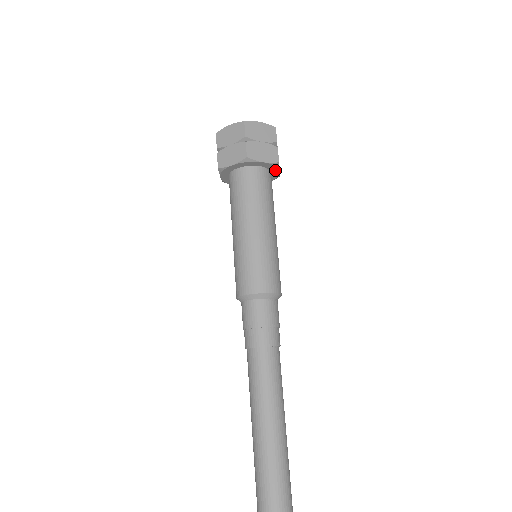
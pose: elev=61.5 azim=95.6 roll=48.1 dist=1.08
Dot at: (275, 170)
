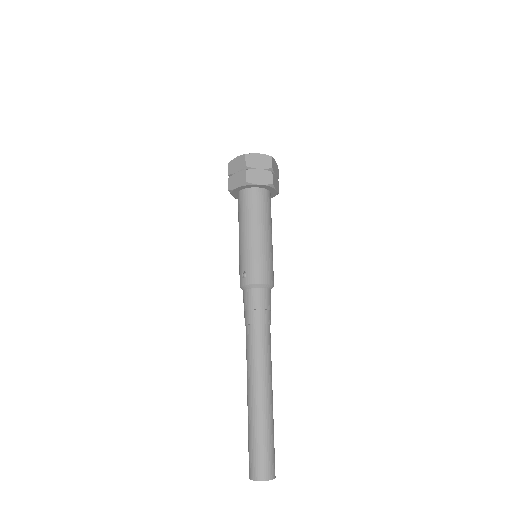
Dot at: (271, 197)
